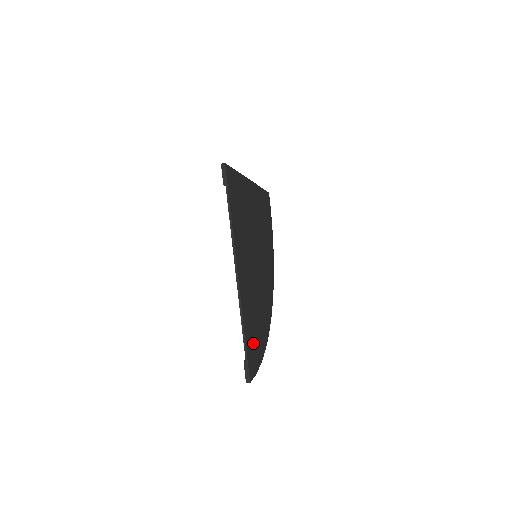
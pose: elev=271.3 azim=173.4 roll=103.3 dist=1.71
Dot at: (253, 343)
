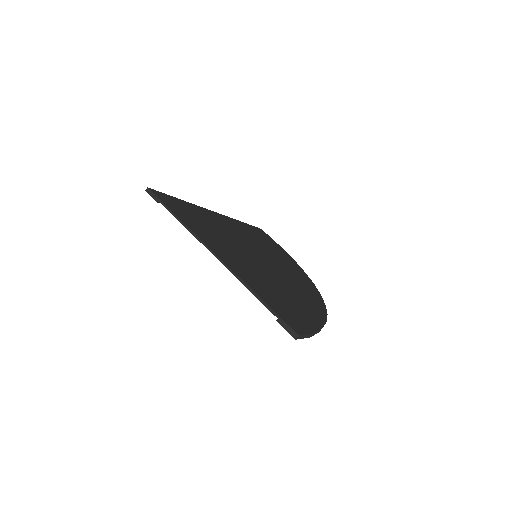
Dot at: (286, 308)
